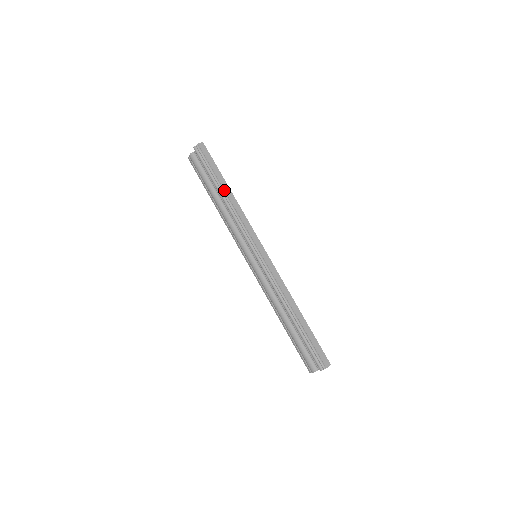
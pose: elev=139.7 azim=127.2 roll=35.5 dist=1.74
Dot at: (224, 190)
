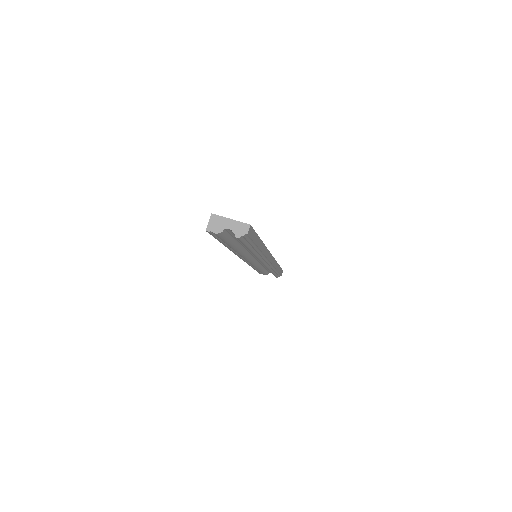
Dot at: (259, 249)
